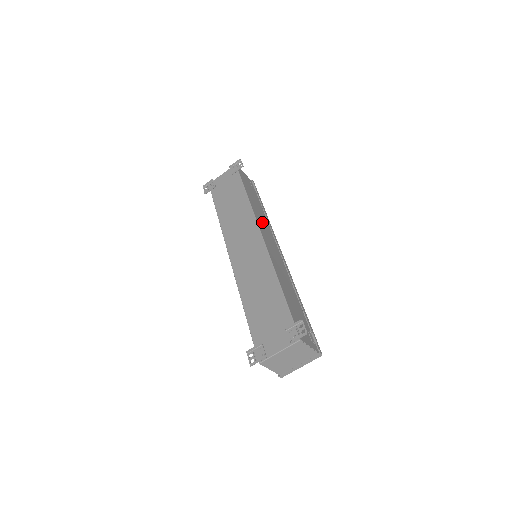
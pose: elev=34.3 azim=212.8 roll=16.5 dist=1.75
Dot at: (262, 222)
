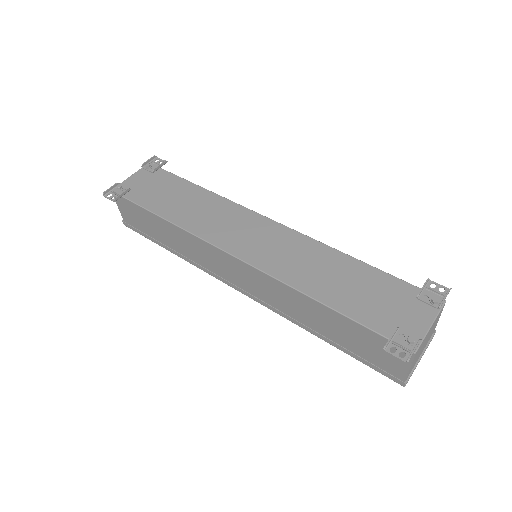
Dot at: occluded
